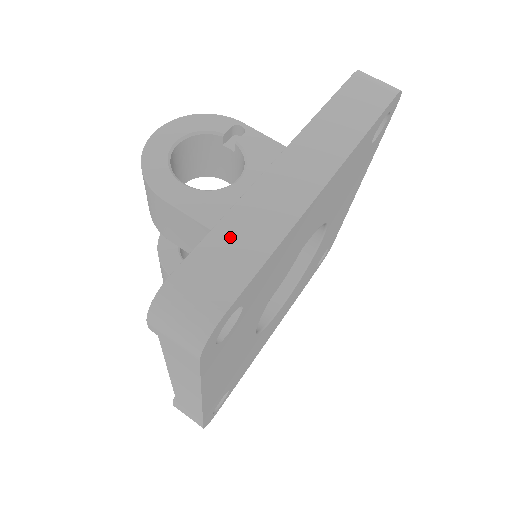
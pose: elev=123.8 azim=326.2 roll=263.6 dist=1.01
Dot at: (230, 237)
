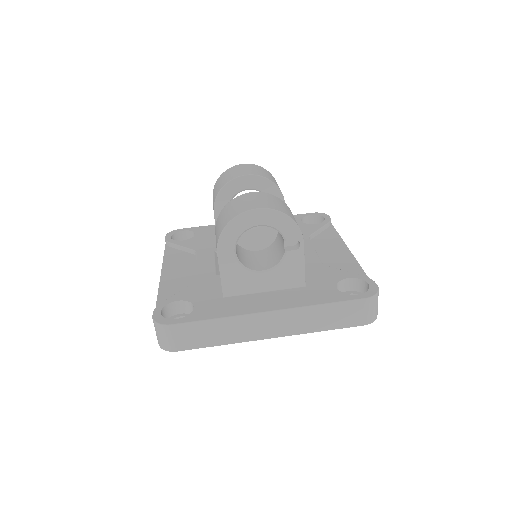
Dot at: (209, 329)
